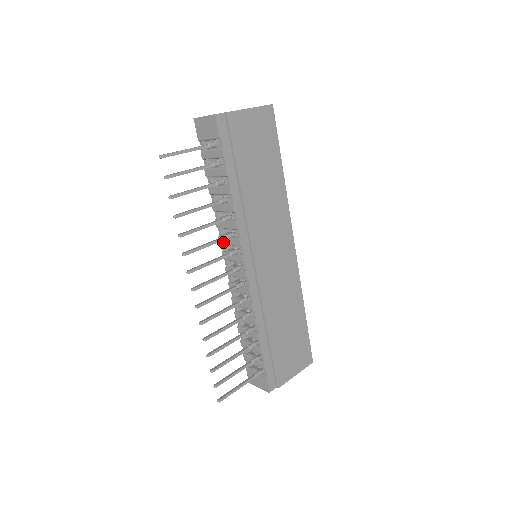
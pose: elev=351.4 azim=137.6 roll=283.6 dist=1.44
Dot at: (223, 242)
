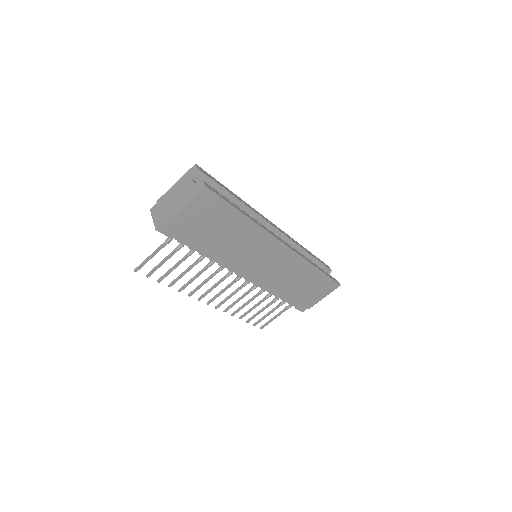
Dot at: occluded
